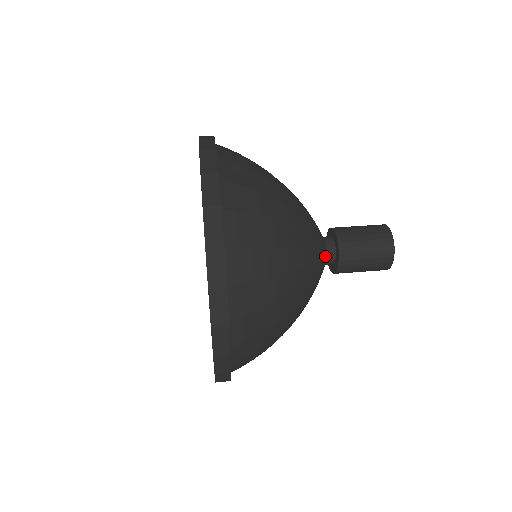
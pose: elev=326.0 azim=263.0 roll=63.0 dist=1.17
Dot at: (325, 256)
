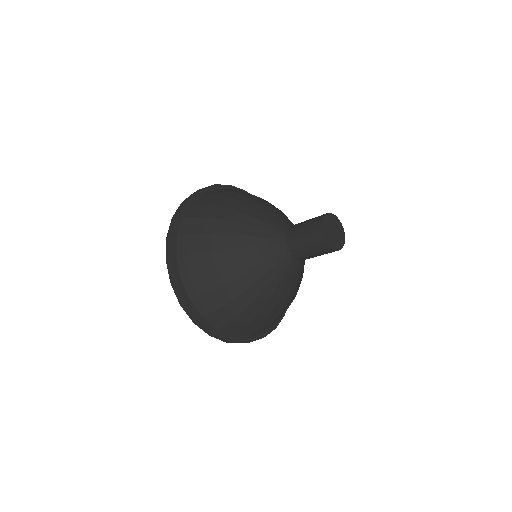
Dot at: (282, 249)
